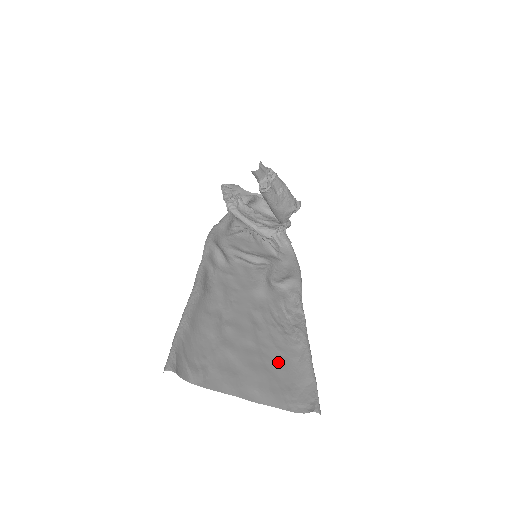
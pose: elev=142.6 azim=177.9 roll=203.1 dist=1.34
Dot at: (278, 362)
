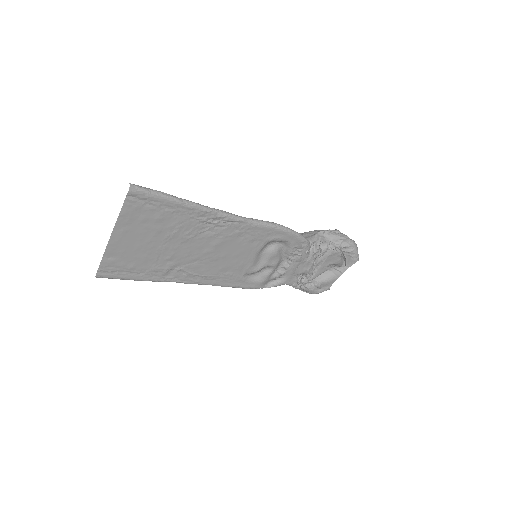
Dot at: (163, 223)
